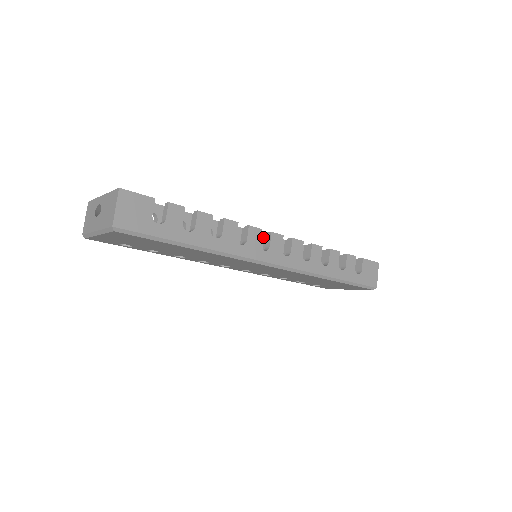
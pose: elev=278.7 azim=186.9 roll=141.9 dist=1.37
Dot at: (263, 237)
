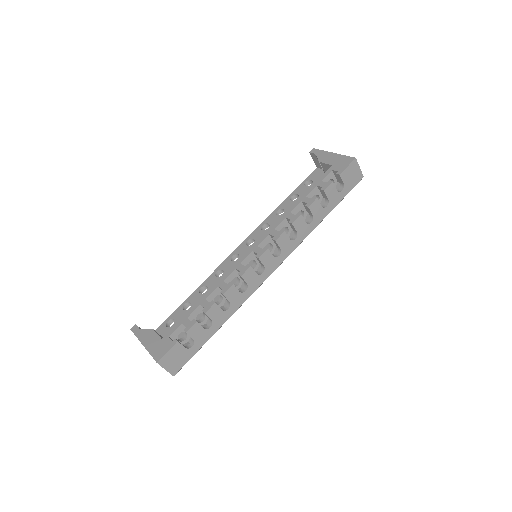
Dot at: (253, 254)
